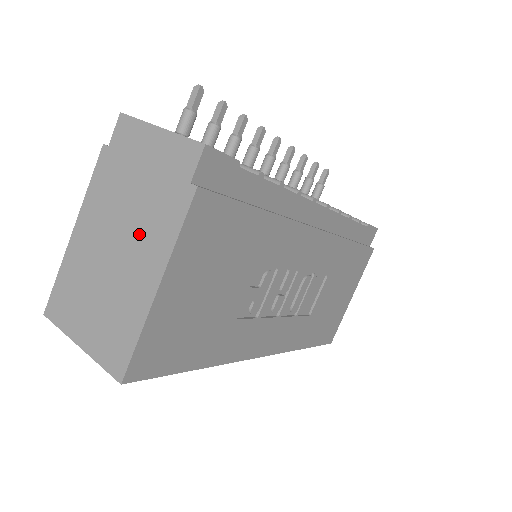
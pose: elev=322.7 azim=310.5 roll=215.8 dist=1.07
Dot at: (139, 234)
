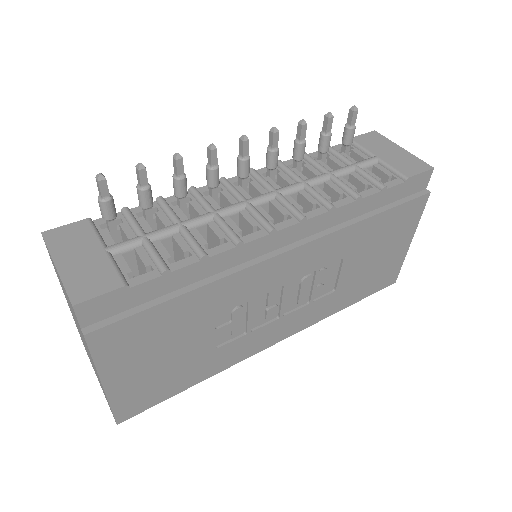
Dot at: occluded
